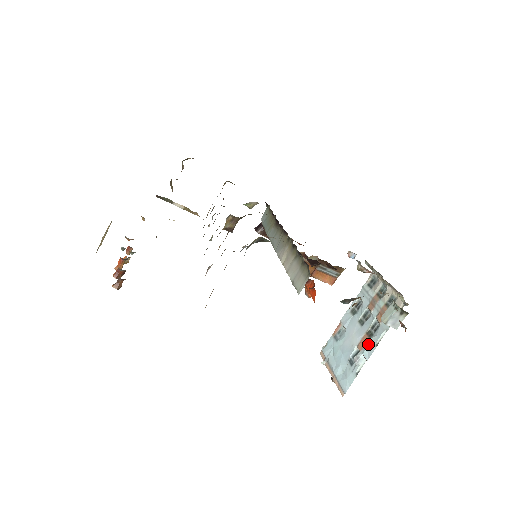
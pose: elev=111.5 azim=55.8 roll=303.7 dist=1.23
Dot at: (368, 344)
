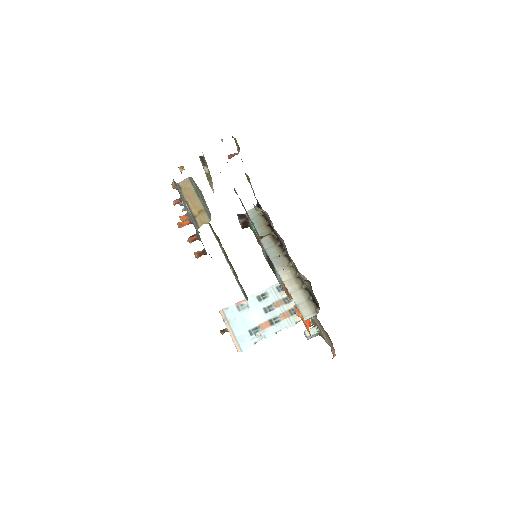
Dot at: (269, 329)
